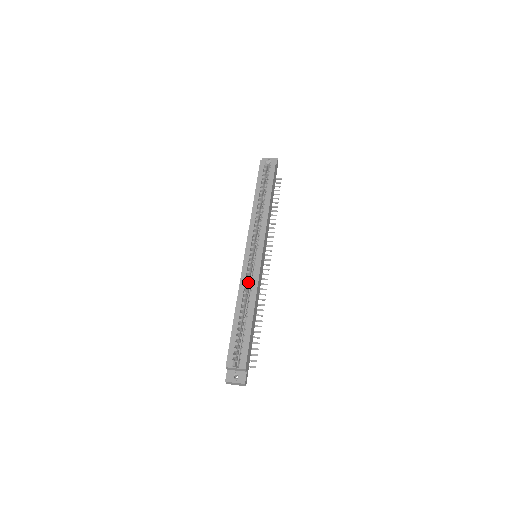
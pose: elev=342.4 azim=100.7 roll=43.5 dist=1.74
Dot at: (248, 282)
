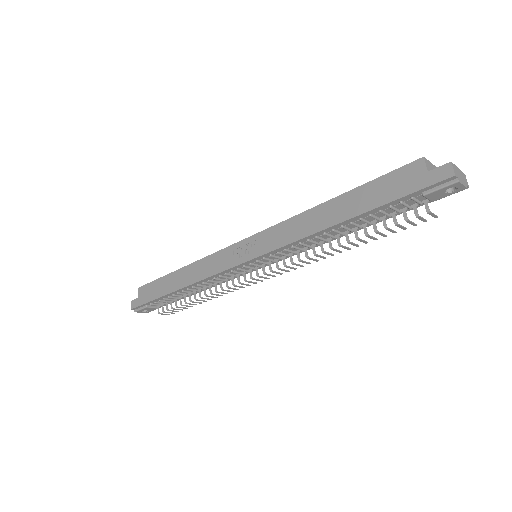
Dot at: occluded
